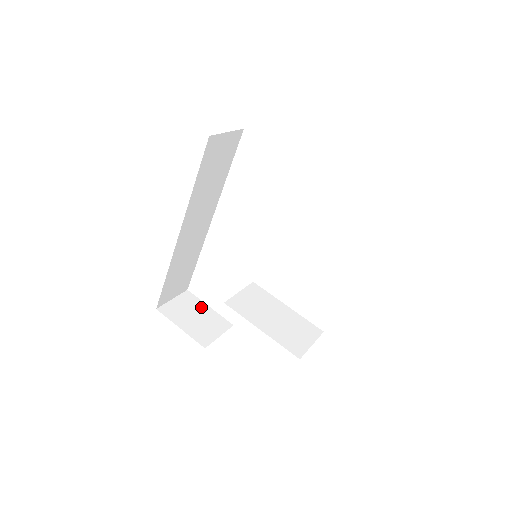
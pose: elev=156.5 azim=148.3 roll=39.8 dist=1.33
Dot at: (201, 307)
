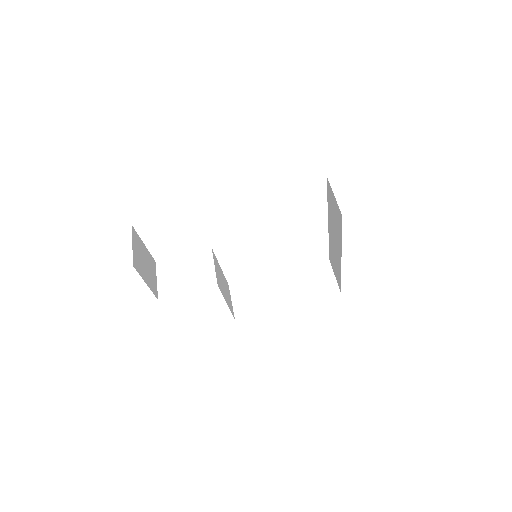
Dot at: (143, 247)
